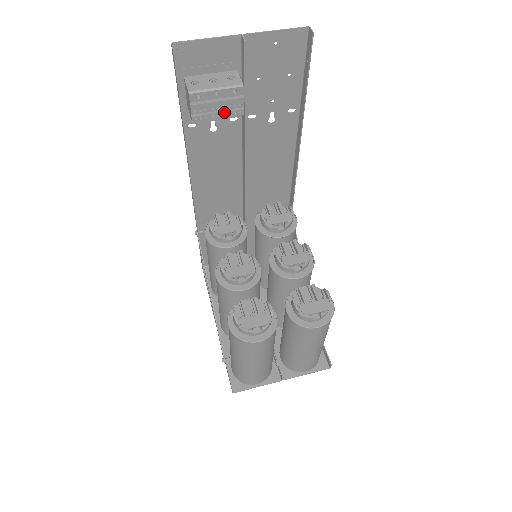
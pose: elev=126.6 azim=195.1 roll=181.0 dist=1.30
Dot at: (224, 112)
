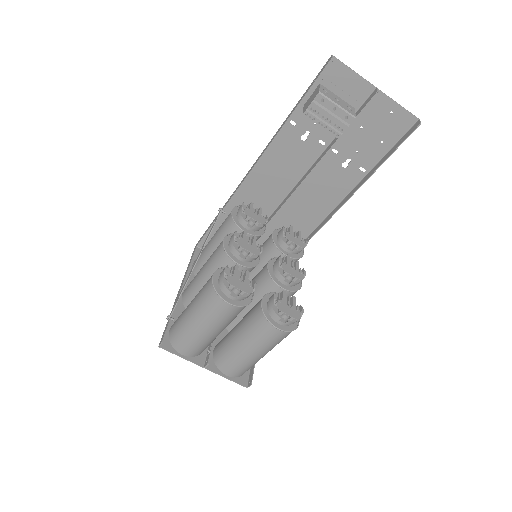
Dot at: (328, 126)
